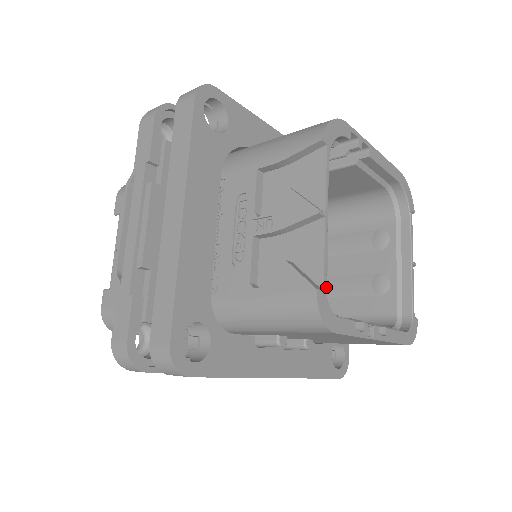
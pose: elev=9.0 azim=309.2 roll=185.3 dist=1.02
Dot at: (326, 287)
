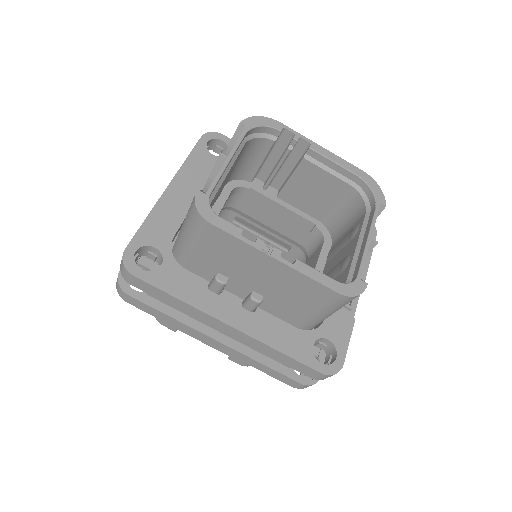
Dot at: occluded
